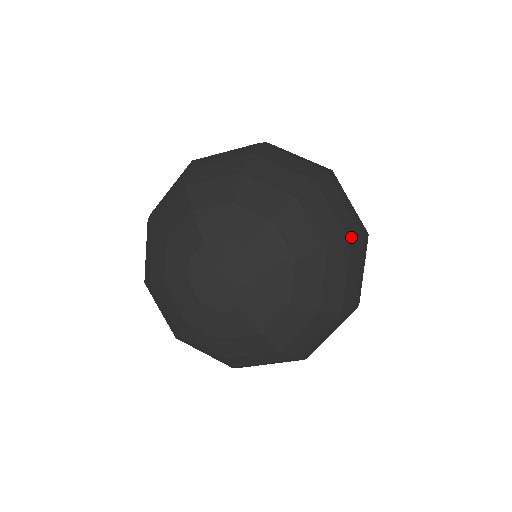
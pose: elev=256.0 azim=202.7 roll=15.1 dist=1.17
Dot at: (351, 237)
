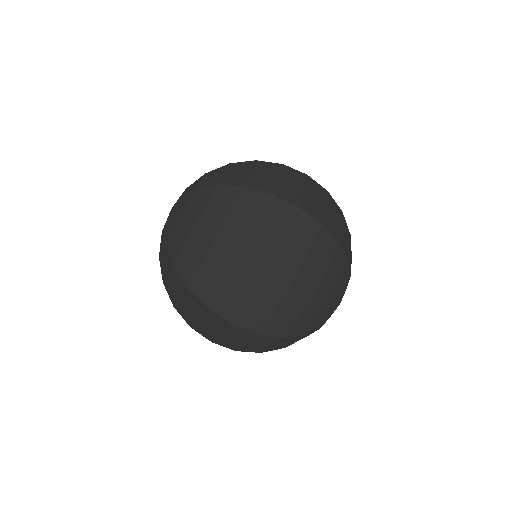
Dot at: occluded
